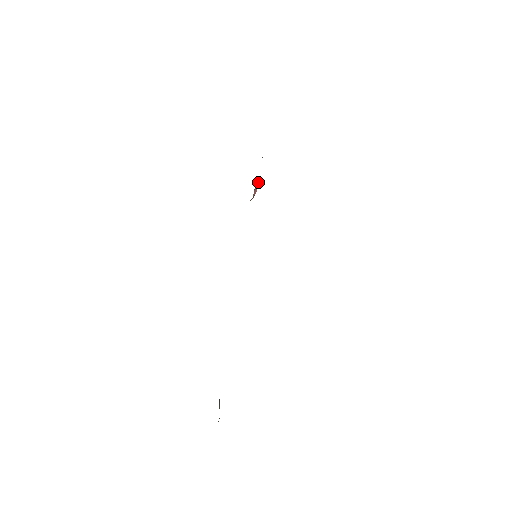
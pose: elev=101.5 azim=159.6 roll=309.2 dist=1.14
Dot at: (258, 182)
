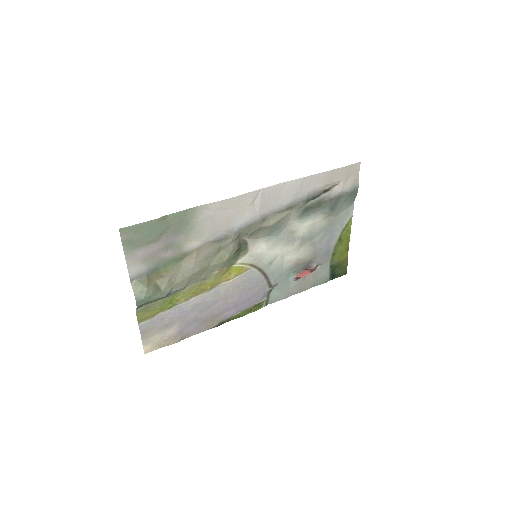
Dot at: (309, 270)
